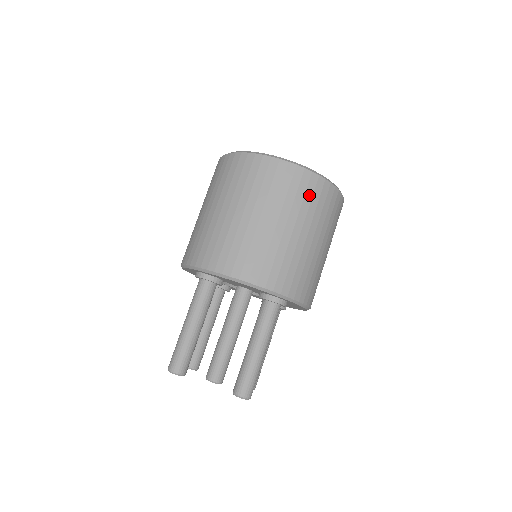
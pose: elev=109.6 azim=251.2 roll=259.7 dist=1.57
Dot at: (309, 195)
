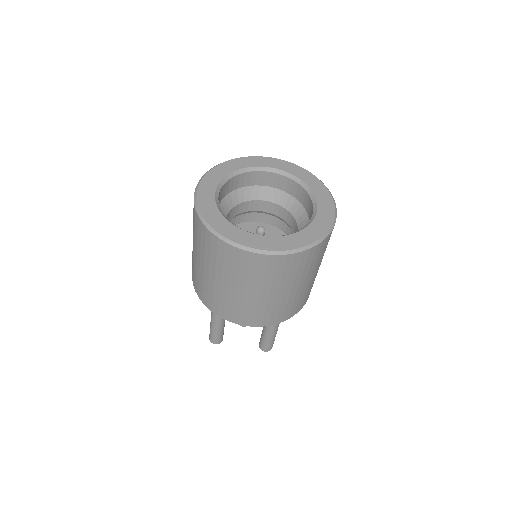
Dot at: (295, 267)
